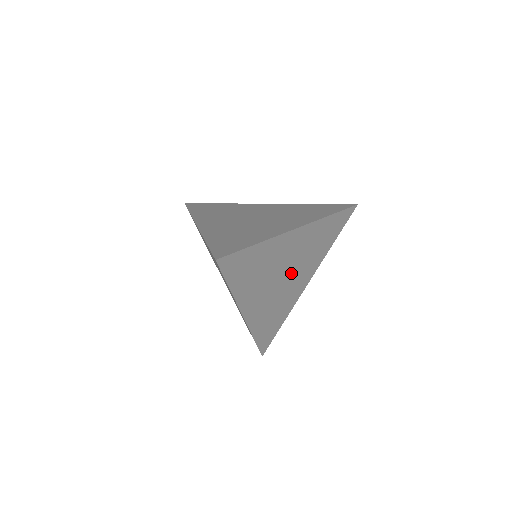
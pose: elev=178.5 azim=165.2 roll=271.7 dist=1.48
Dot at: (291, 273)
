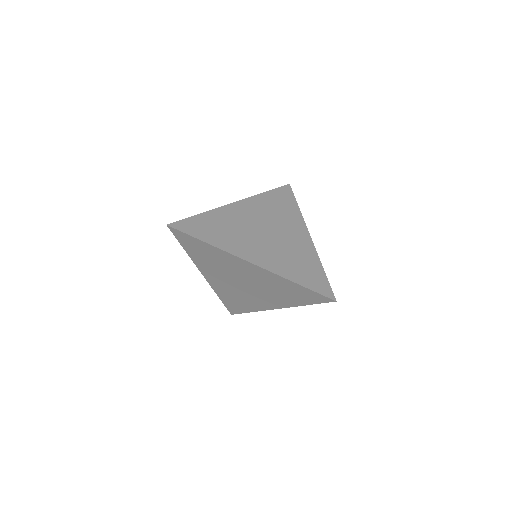
Dot at: occluded
